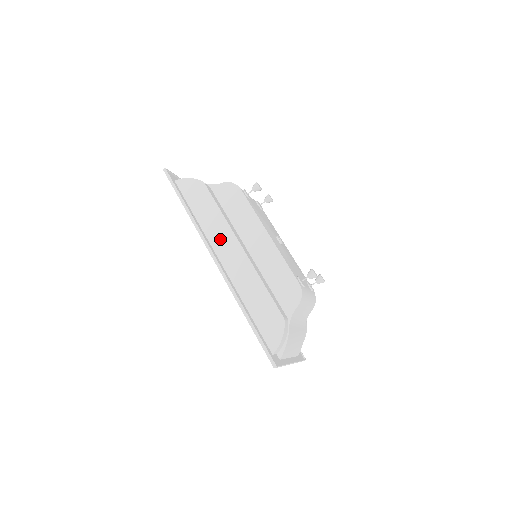
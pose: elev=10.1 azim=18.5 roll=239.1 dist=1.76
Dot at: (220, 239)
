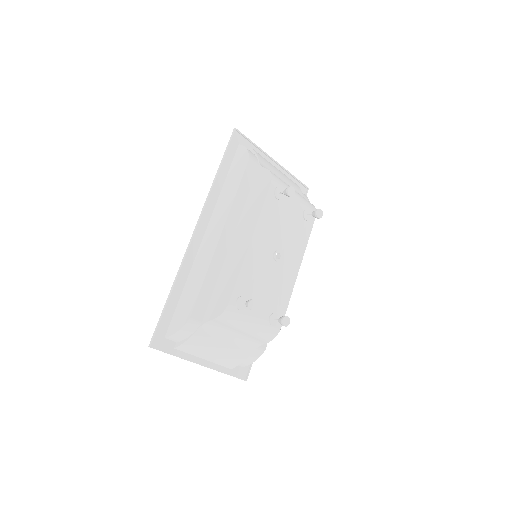
Dot at: (218, 216)
